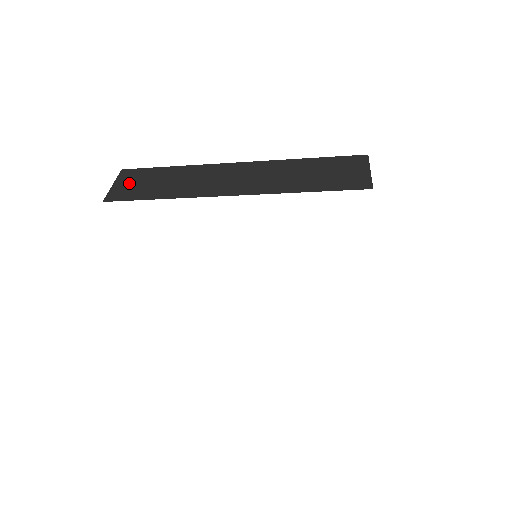
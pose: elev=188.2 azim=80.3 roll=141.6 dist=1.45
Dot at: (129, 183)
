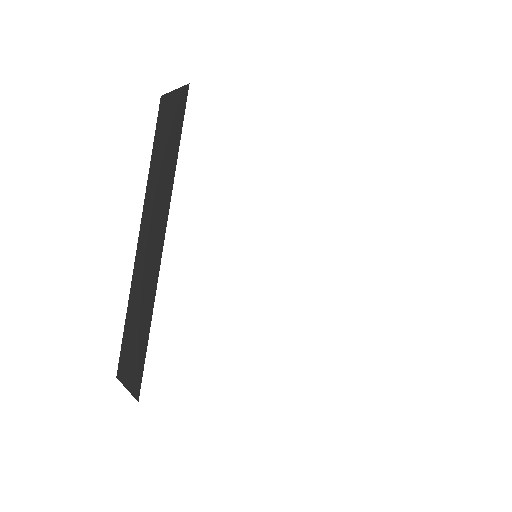
Dot at: occluded
